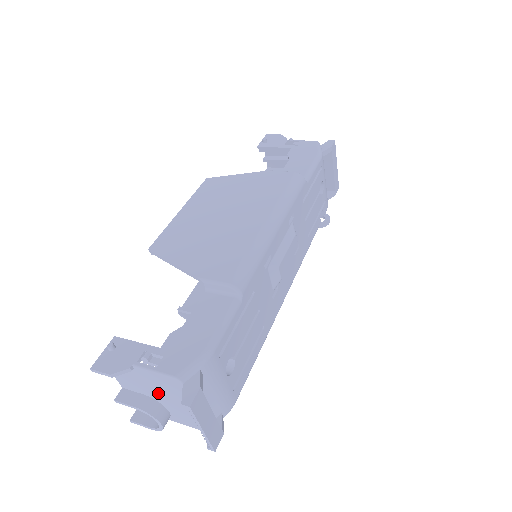
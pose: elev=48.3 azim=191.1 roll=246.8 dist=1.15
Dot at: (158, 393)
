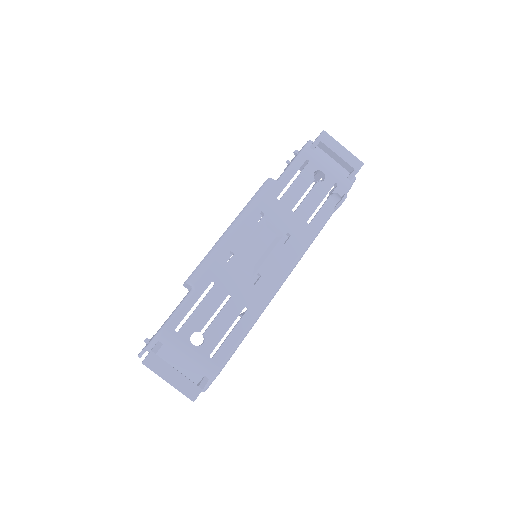
Dot at: occluded
